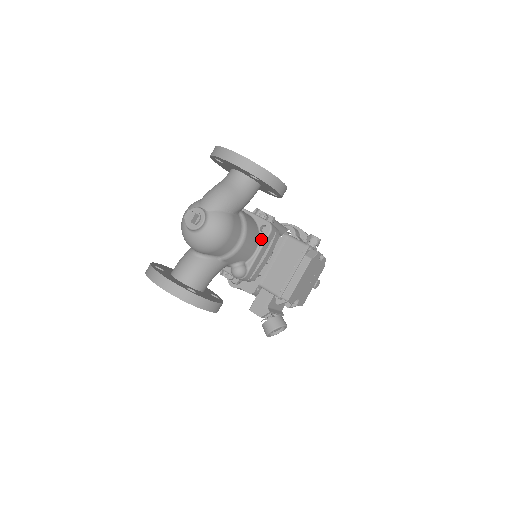
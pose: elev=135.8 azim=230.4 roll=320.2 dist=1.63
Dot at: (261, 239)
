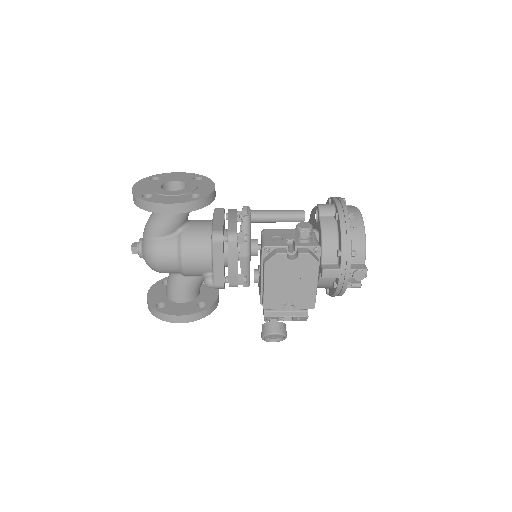
Dot at: (212, 250)
